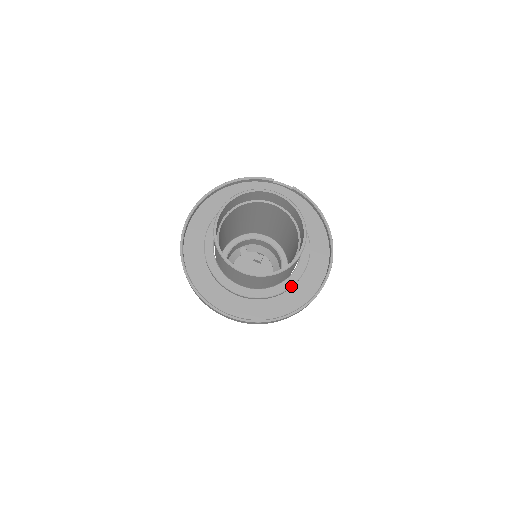
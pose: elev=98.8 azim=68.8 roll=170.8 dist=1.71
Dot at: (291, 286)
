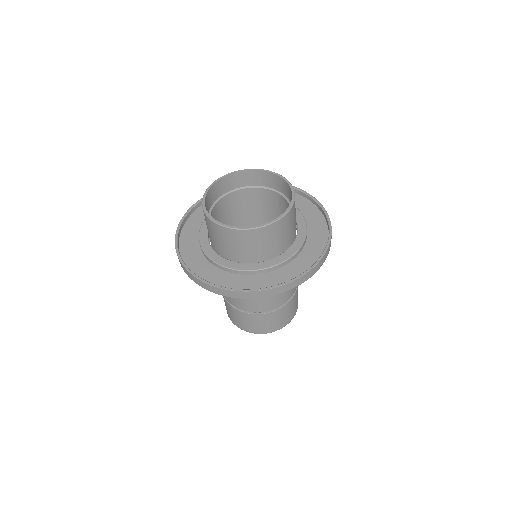
Dot at: (302, 244)
